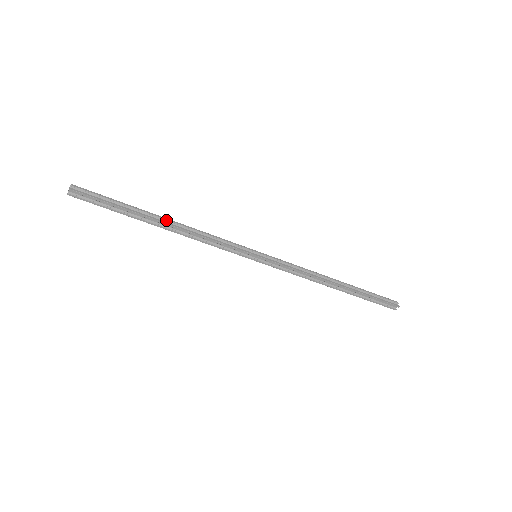
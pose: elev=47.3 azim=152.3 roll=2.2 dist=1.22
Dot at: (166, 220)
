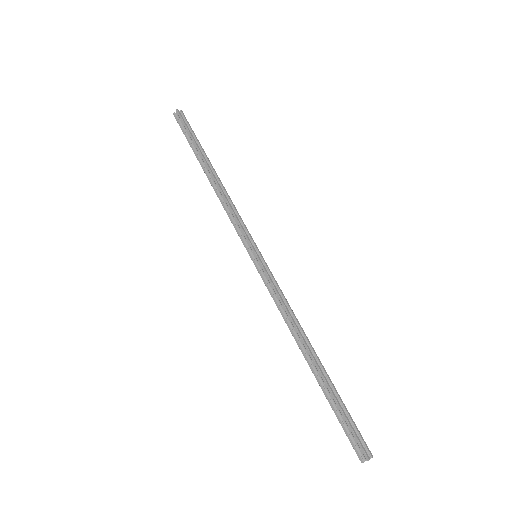
Dot at: (215, 173)
